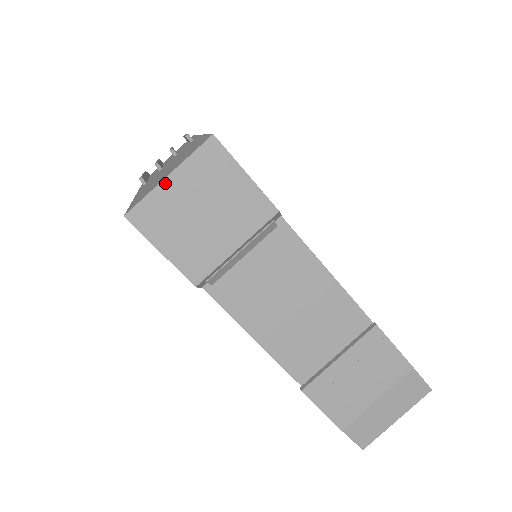
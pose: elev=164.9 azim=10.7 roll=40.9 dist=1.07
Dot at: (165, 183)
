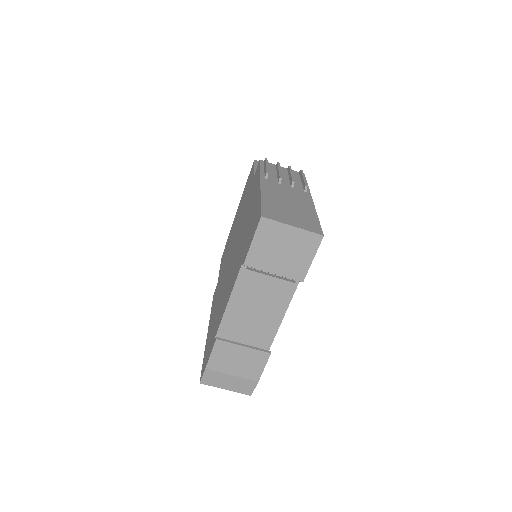
Dot at: (288, 227)
